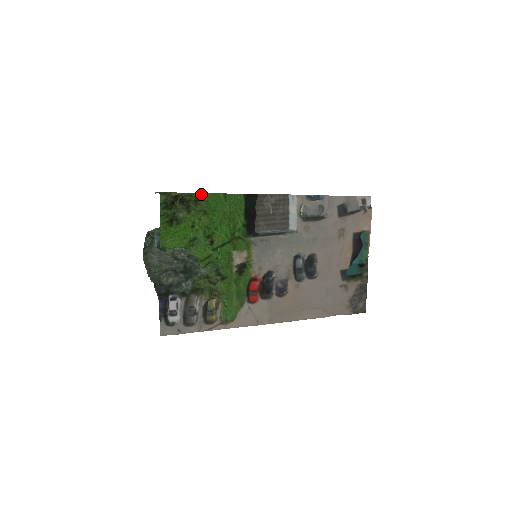
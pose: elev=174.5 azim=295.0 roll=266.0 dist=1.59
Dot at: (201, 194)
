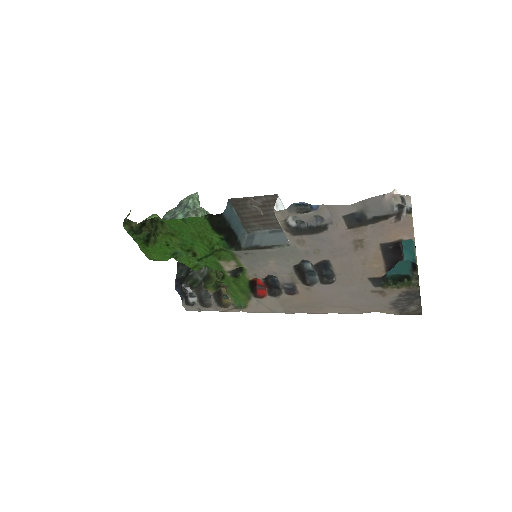
Dot at: (160, 219)
